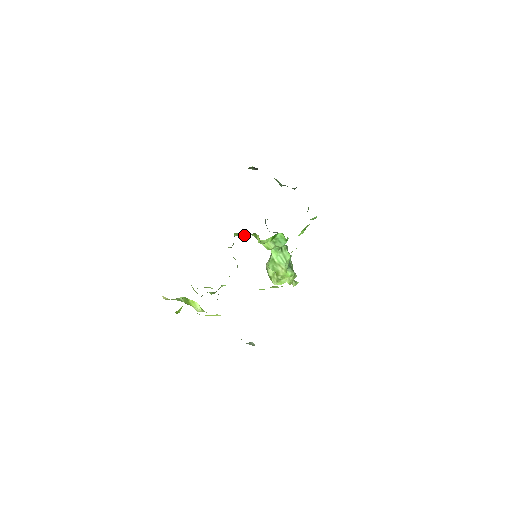
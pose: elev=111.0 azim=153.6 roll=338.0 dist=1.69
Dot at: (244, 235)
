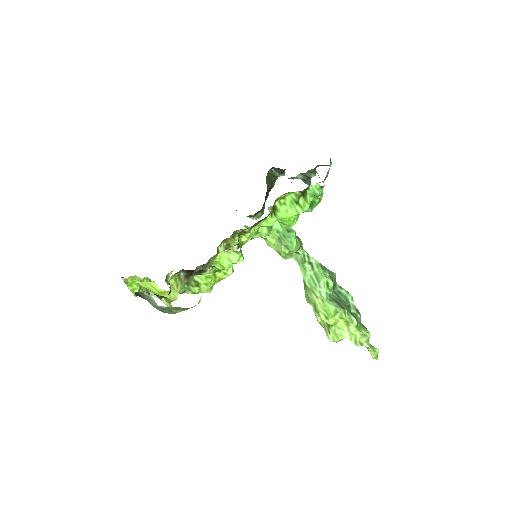
Dot at: occluded
